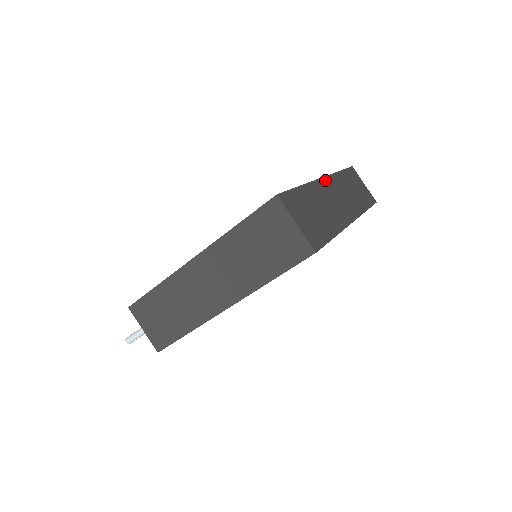
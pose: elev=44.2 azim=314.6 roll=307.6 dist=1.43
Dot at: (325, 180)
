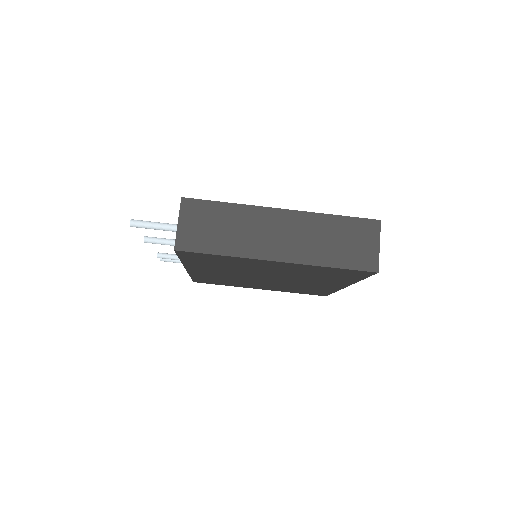
Dot at: occluded
